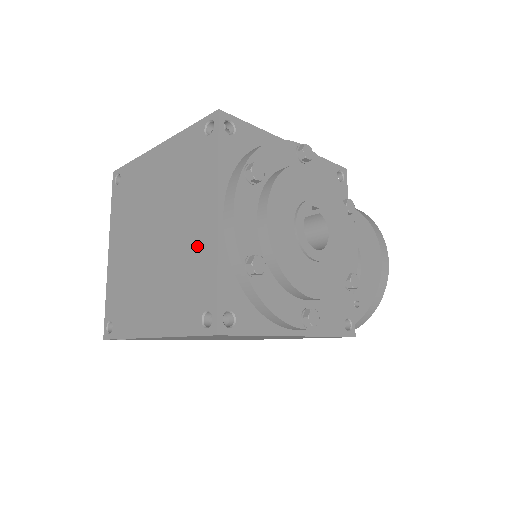
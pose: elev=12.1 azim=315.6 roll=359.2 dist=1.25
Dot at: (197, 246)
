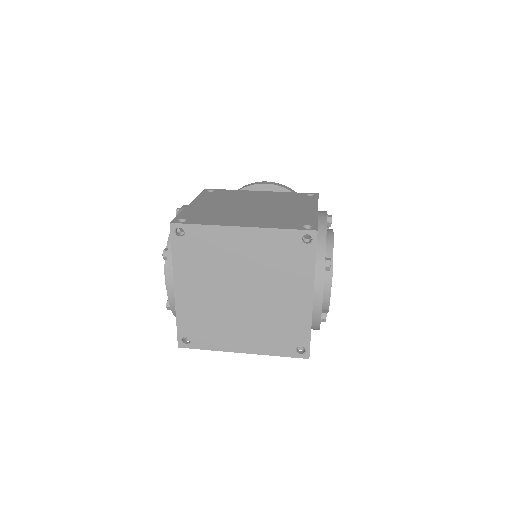
Dot at: (292, 311)
